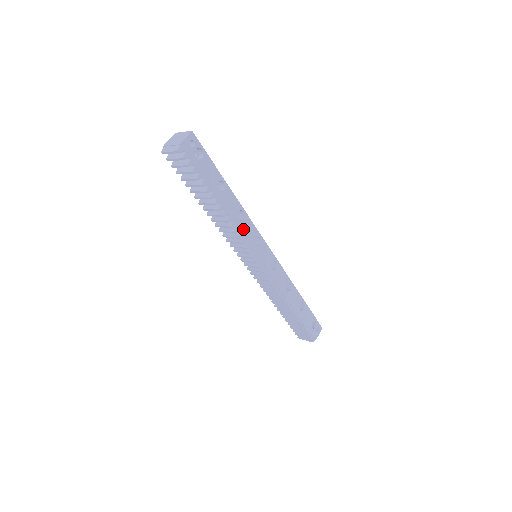
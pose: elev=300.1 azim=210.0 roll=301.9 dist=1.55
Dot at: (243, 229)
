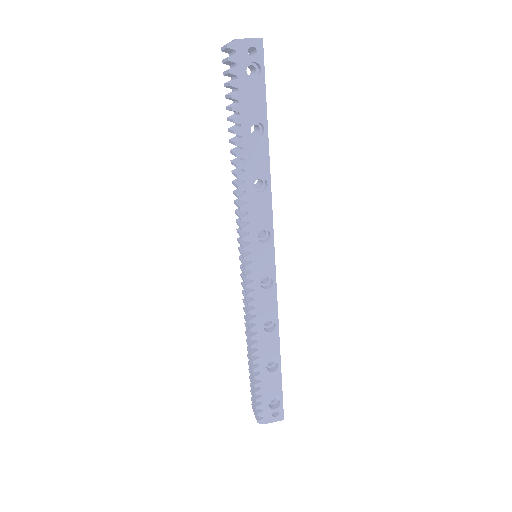
Dot at: (253, 204)
